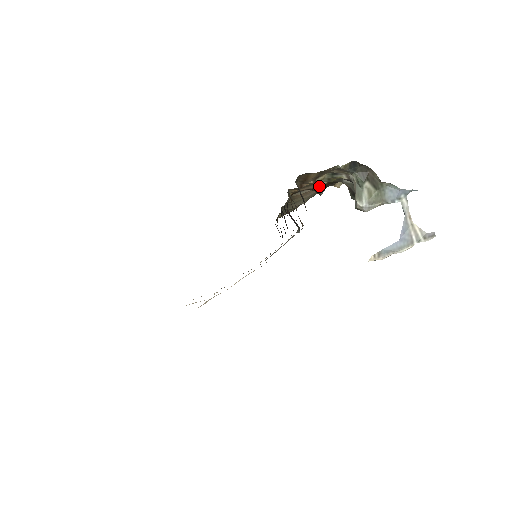
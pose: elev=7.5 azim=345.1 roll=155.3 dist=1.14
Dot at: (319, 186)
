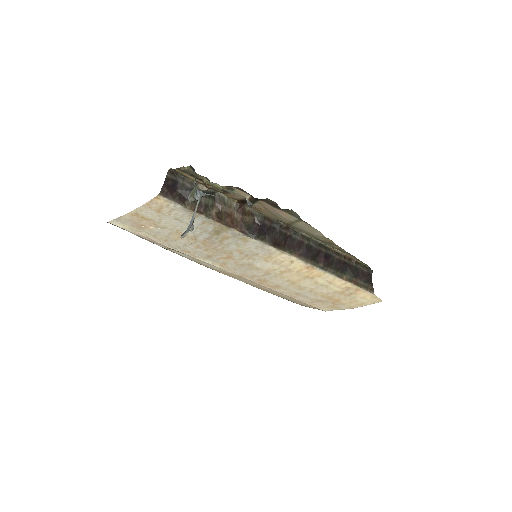
Dot at: (246, 198)
